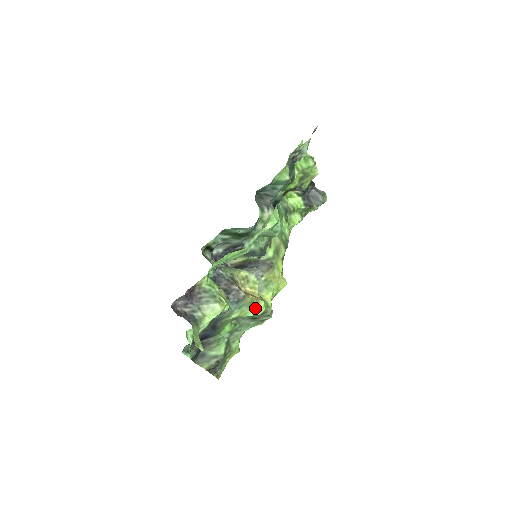
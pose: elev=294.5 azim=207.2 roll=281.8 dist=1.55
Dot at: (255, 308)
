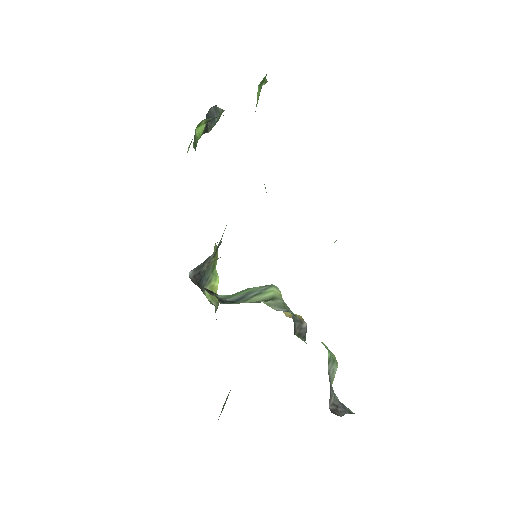
Dot at: occluded
